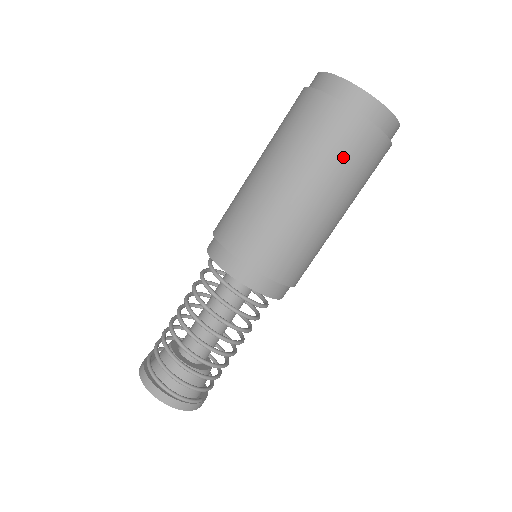
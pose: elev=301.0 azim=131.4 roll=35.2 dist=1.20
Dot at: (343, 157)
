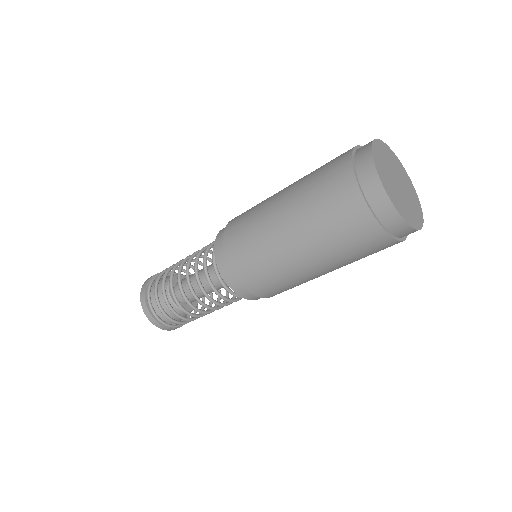
Dot at: (346, 244)
